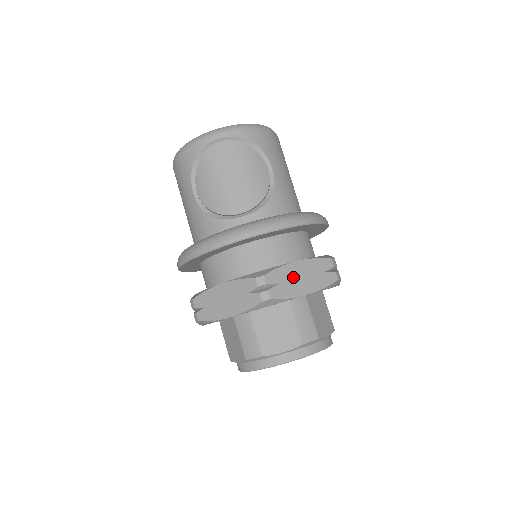
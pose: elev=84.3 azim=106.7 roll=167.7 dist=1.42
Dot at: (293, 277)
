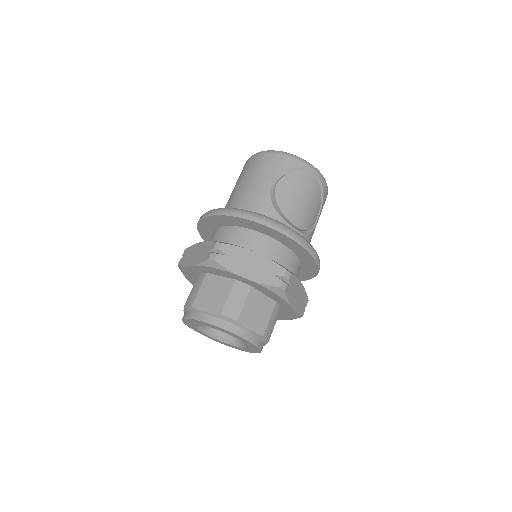
Dot at: (296, 290)
